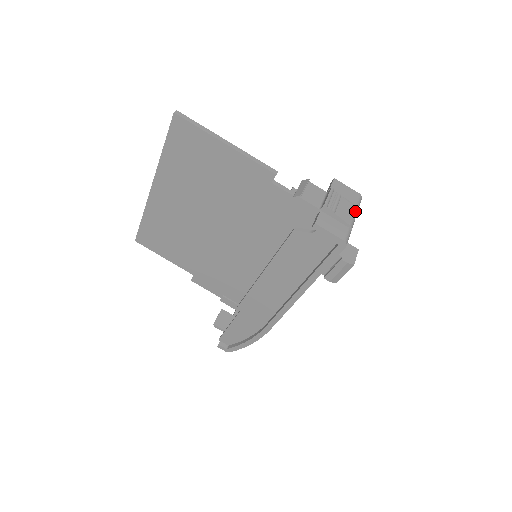
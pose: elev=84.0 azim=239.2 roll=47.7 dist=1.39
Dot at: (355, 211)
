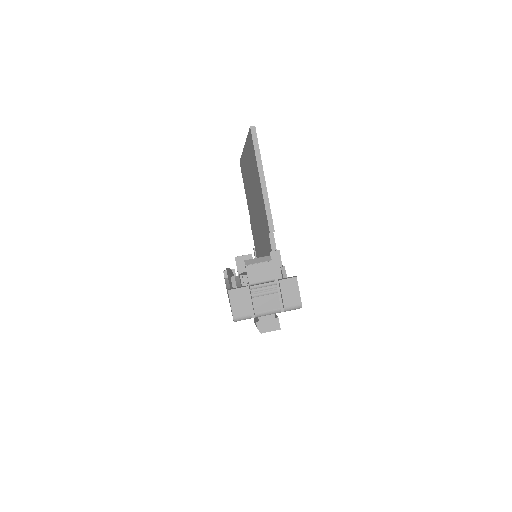
Dot at: (276, 310)
